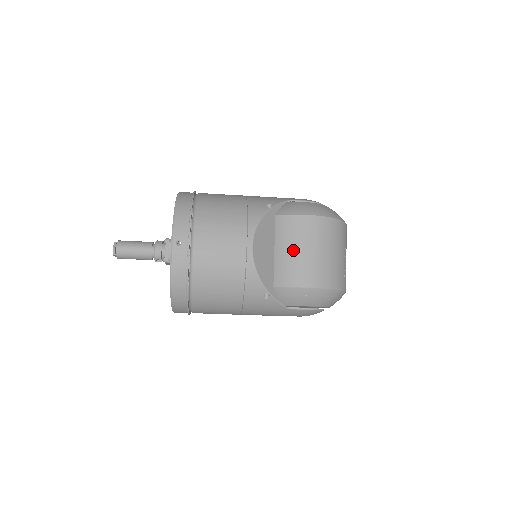
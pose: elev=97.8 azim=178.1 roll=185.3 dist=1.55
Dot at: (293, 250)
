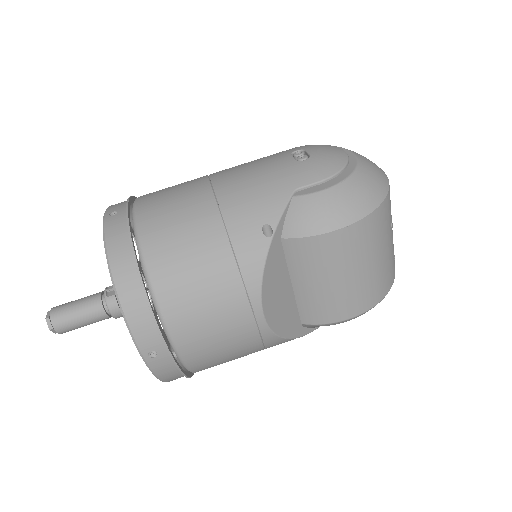
Dot at: (322, 283)
